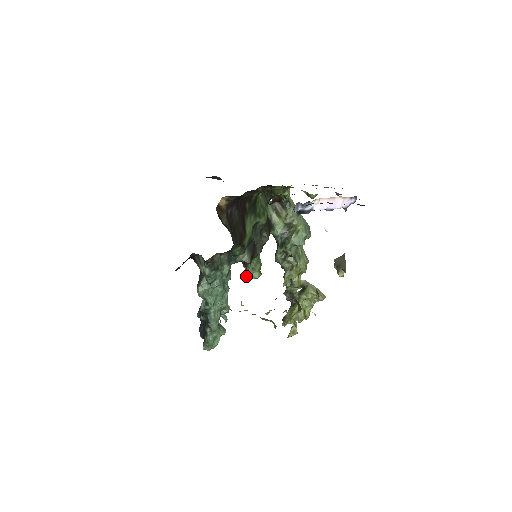
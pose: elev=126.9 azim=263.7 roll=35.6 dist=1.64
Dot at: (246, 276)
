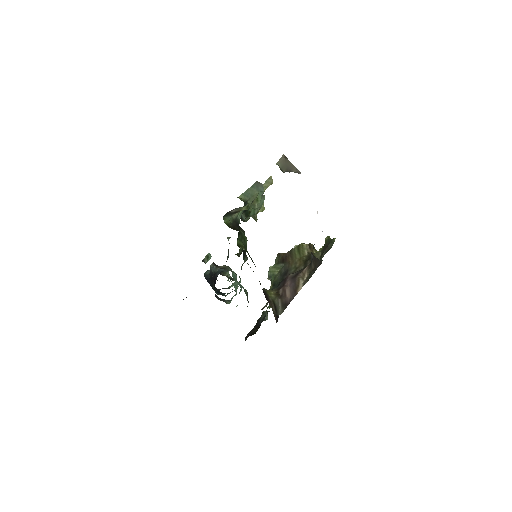
Dot at: occluded
